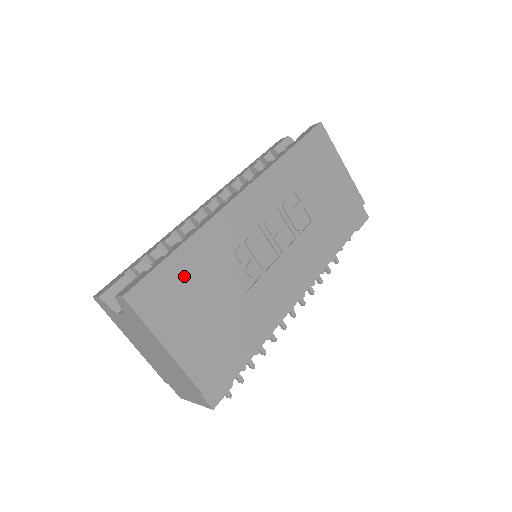
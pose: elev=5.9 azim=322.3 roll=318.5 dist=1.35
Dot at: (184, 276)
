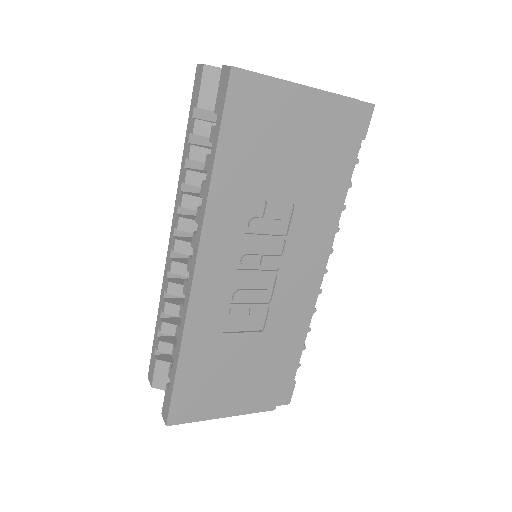
Dot at: (200, 374)
